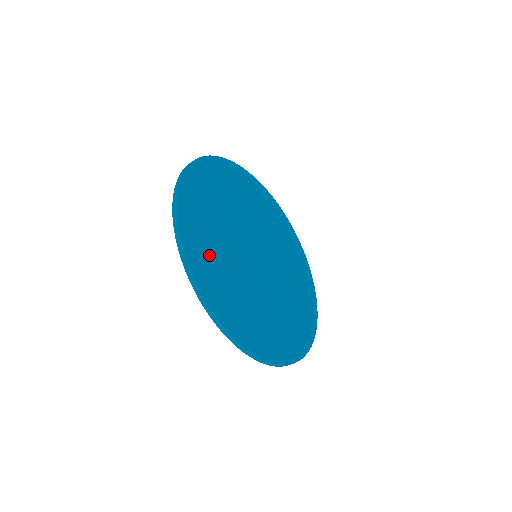
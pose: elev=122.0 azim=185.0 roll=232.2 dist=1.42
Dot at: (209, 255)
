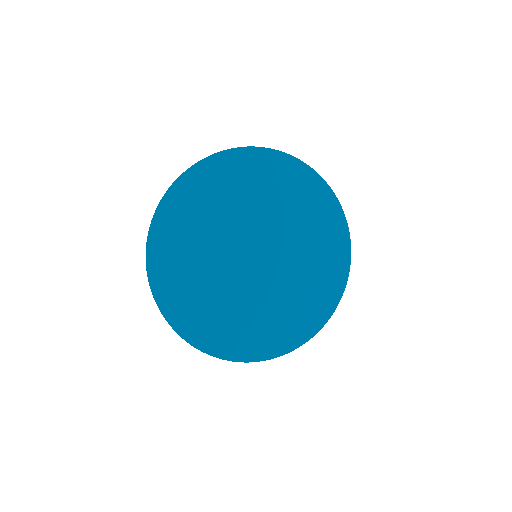
Dot at: (190, 298)
